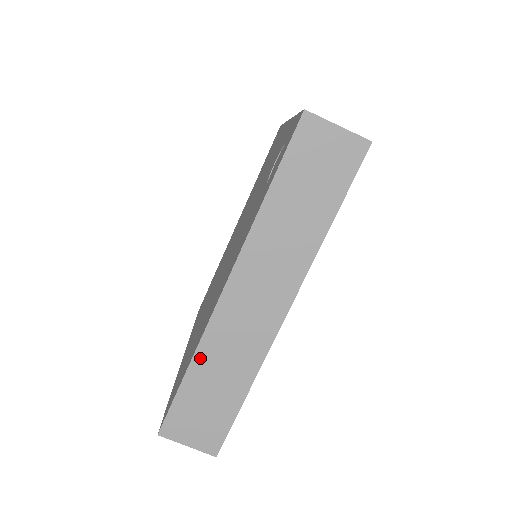
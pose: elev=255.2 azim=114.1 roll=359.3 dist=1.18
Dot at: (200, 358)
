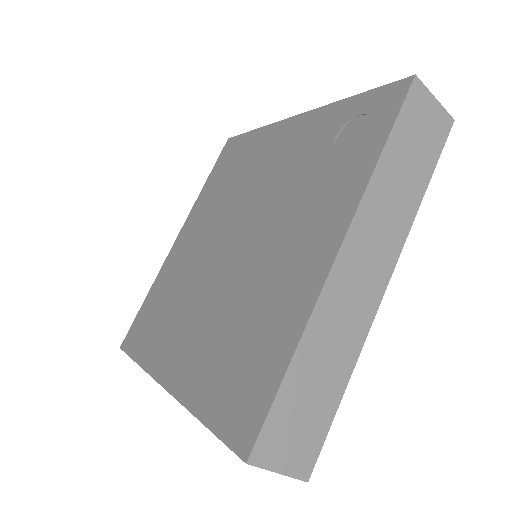
Dot at: (307, 342)
